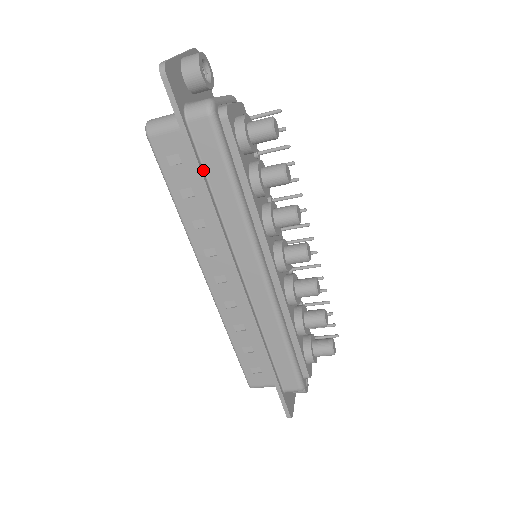
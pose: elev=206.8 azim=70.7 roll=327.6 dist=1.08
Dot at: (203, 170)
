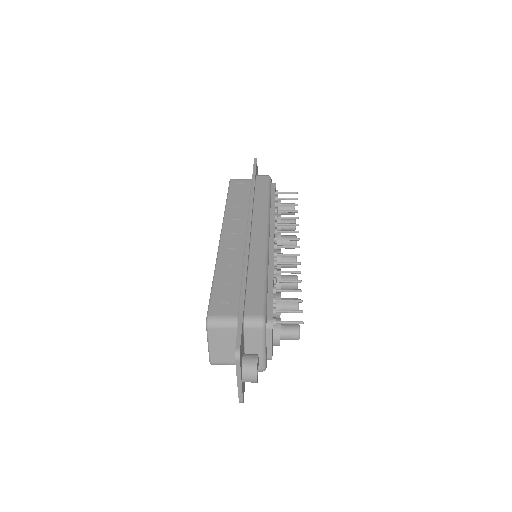
Dot at: occluded
